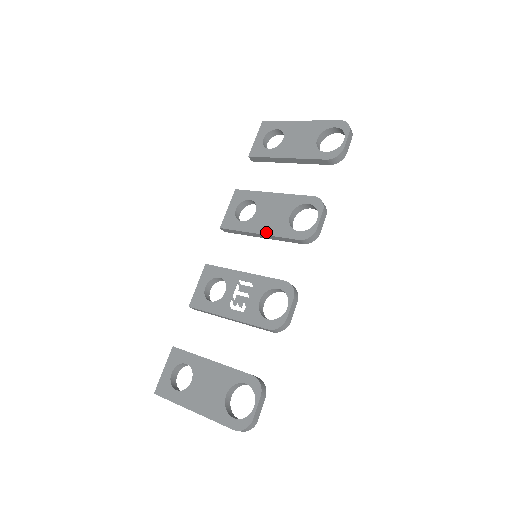
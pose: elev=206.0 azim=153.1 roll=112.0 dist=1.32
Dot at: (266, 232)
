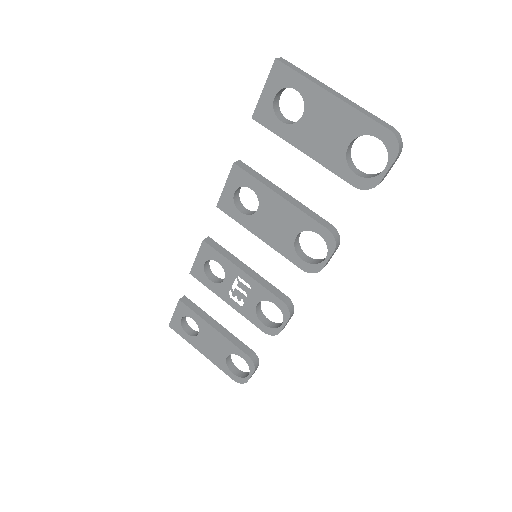
Dot at: (268, 242)
